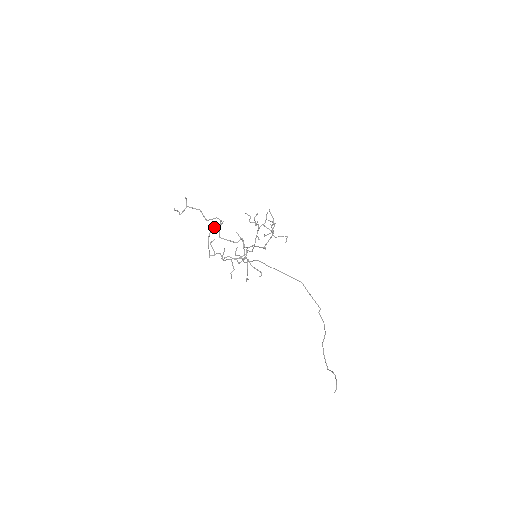
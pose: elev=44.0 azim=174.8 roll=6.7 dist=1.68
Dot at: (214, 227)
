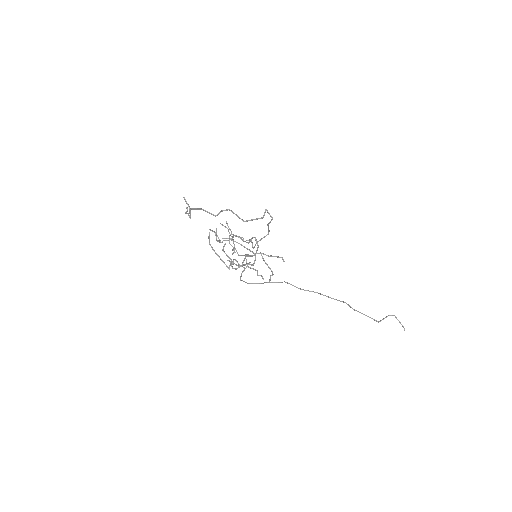
Dot at: (209, 239)
